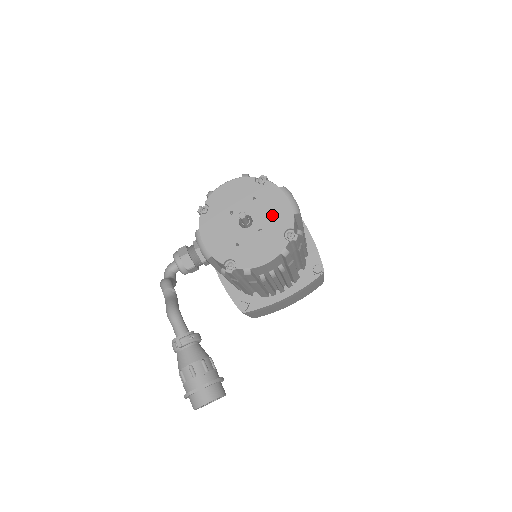
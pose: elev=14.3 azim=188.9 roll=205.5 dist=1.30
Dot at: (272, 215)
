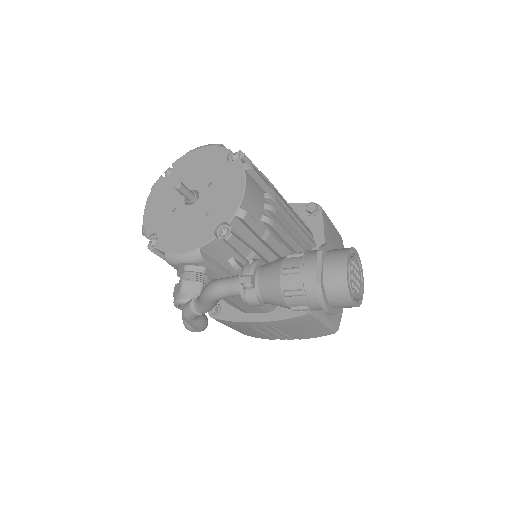
Dot at: (204, 168)
